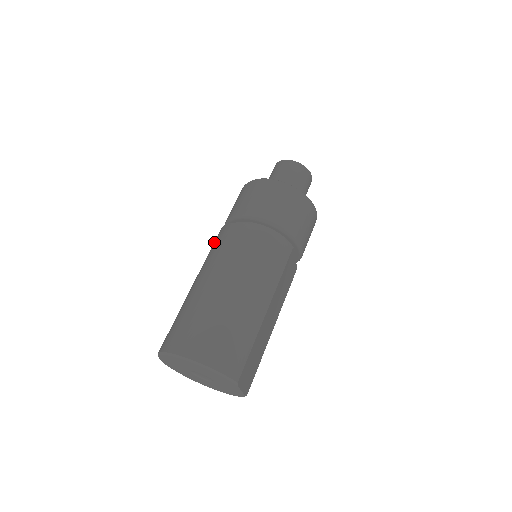
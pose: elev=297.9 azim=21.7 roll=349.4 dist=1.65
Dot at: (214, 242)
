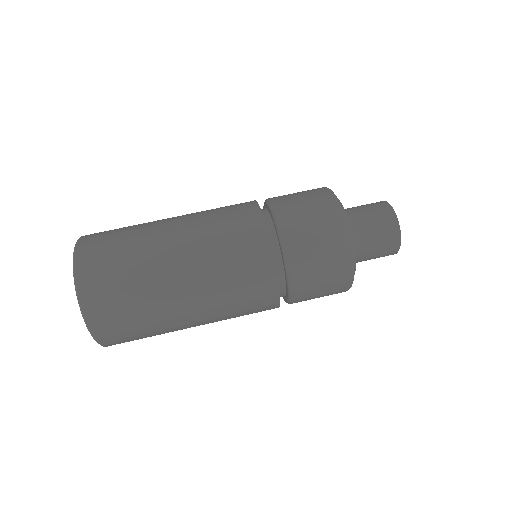
Dot at: (240, 224)
